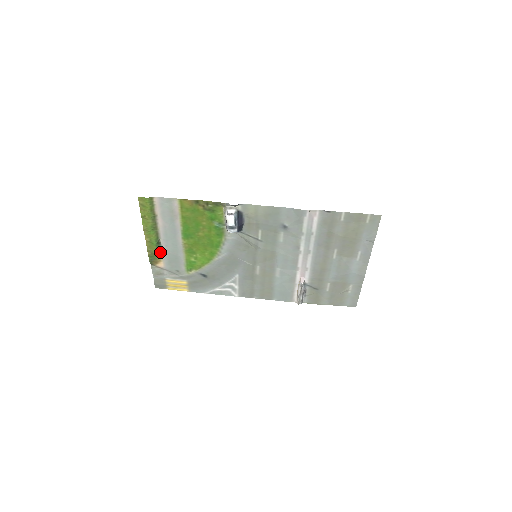
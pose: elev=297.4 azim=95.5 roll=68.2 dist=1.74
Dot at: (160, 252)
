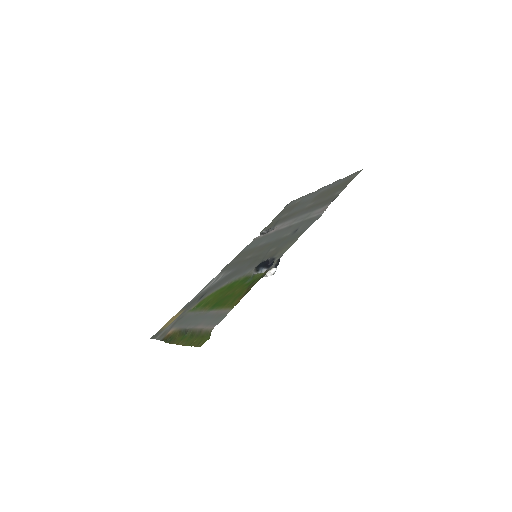
Dot at: (179, 331)
